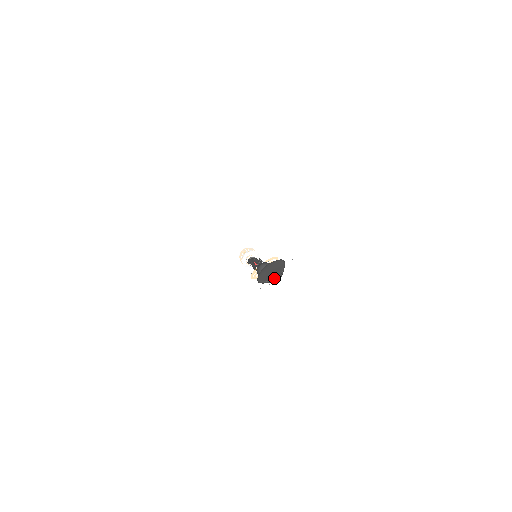
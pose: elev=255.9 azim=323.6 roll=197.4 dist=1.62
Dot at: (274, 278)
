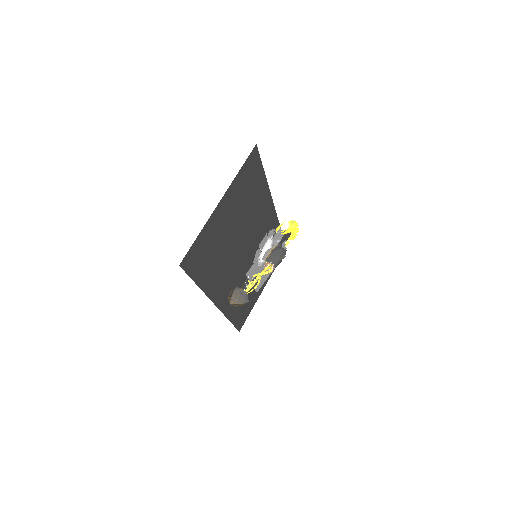
Dot at: occluded
